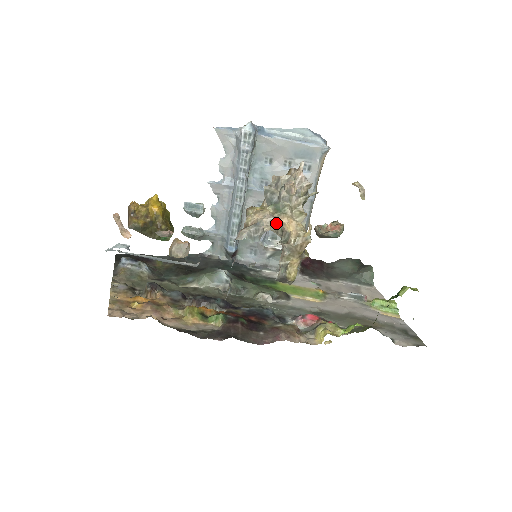
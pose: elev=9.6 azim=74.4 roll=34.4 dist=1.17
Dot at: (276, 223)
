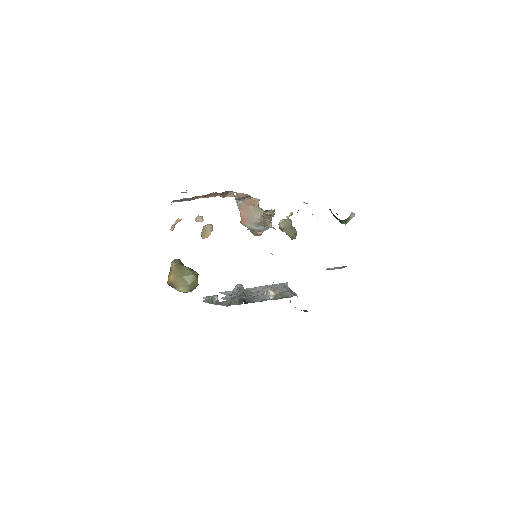
Dot at: occluded
